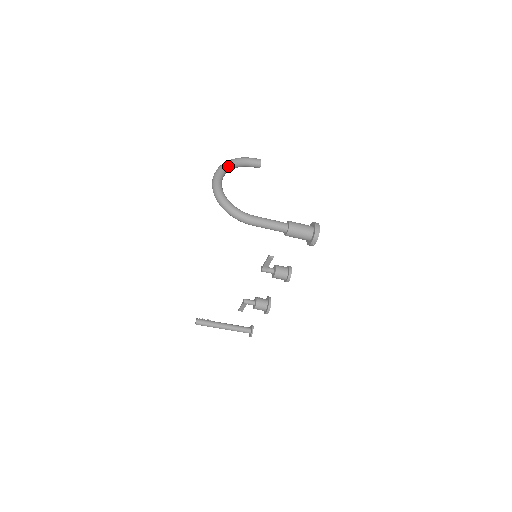
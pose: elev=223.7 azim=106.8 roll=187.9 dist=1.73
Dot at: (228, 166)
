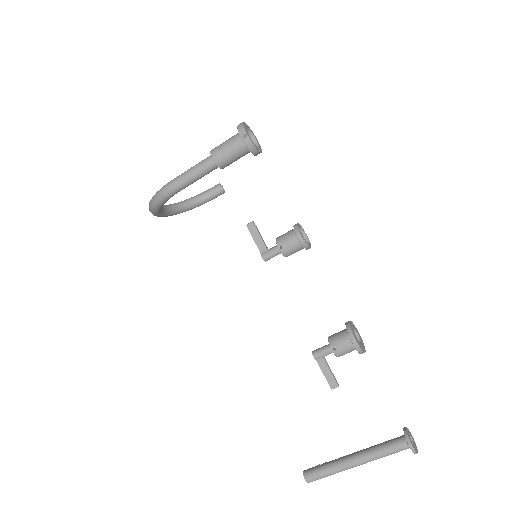
Dot at: (179, 202)
